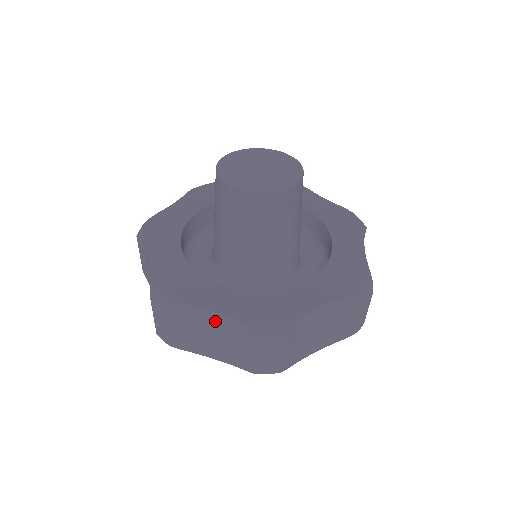
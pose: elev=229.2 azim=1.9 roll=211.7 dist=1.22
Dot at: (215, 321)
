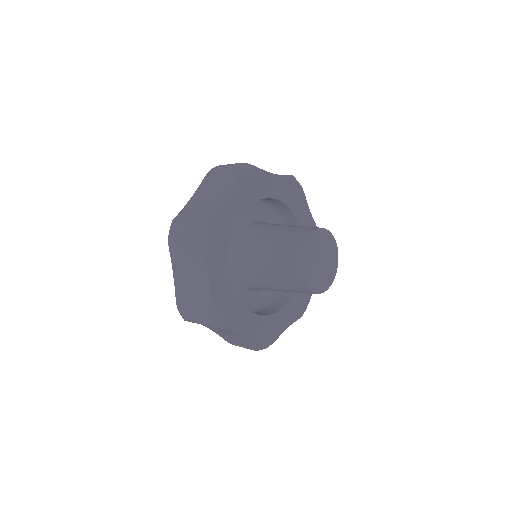
Dot at: (236, 334)
